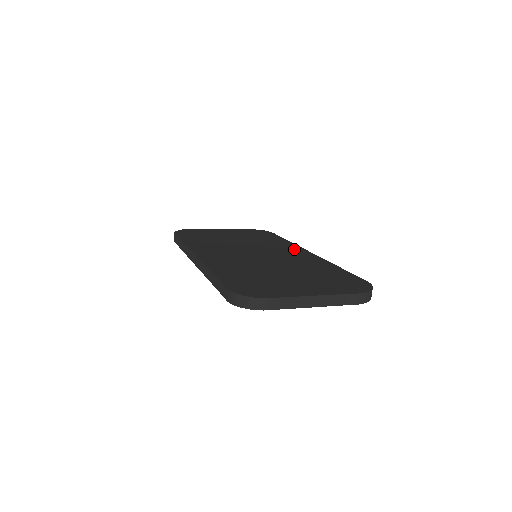
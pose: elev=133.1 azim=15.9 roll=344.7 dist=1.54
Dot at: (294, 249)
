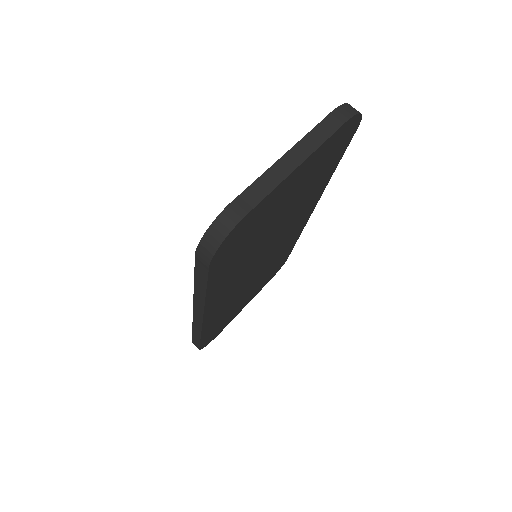
Dot at: occluded
